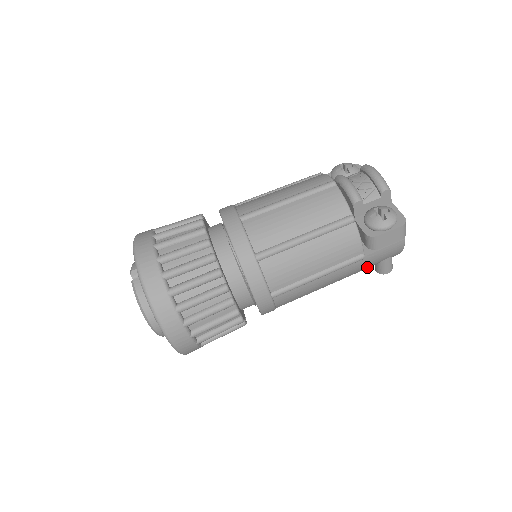
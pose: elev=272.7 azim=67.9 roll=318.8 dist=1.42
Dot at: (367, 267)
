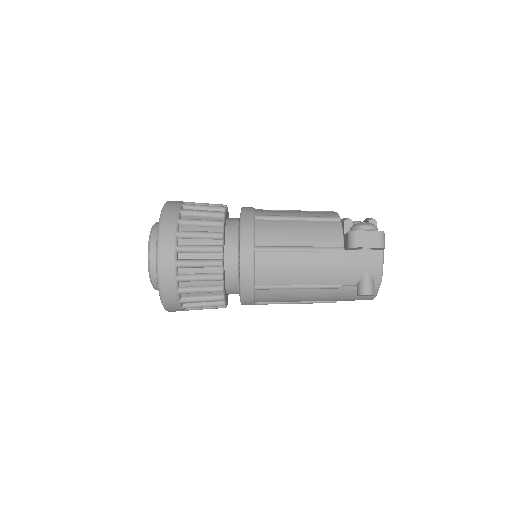
Dot at: (347, 275)
